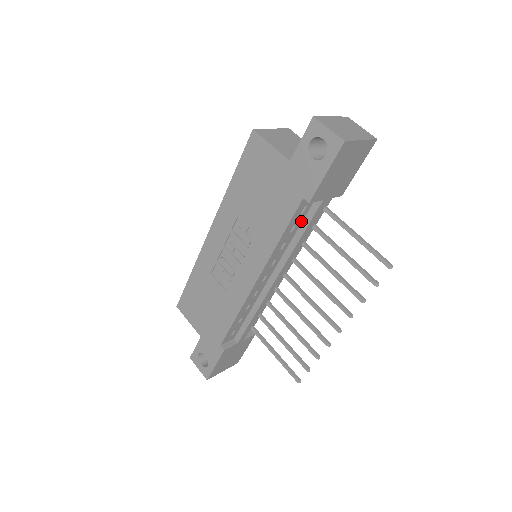
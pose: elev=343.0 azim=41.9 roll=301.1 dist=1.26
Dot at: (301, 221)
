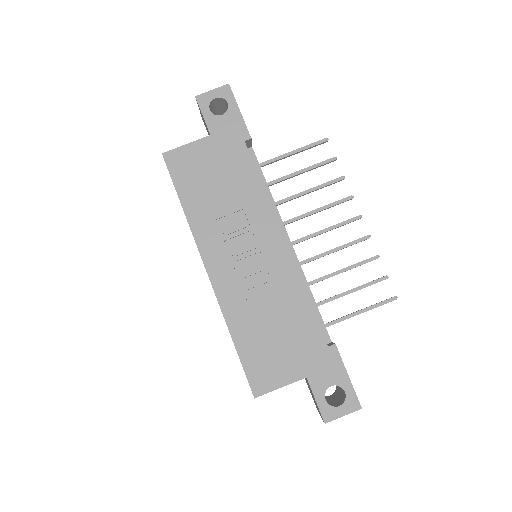
Dot at: occluded
